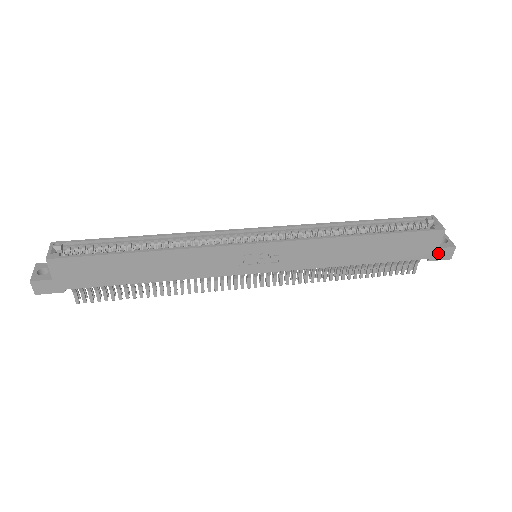
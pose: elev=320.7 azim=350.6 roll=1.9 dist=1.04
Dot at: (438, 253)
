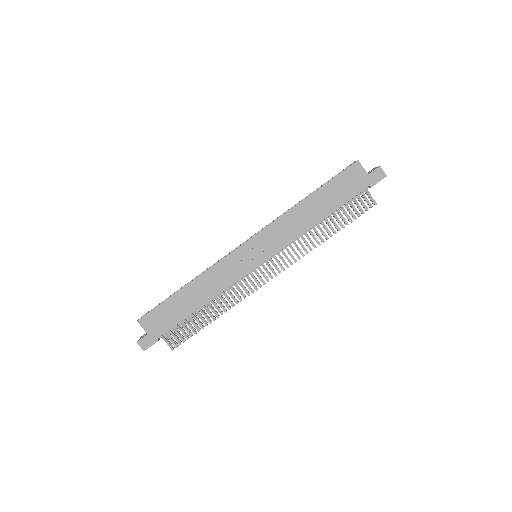
Dot at: (372, 178)
